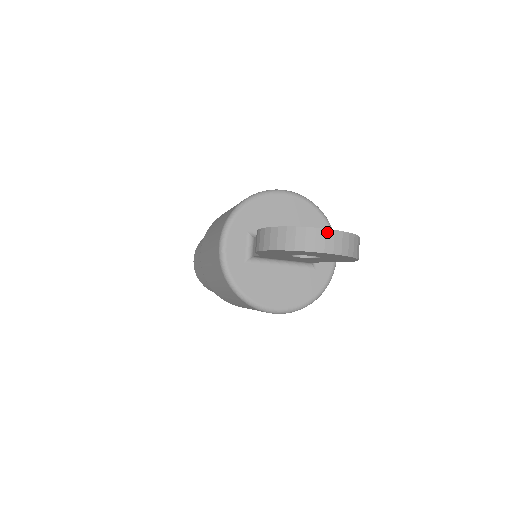
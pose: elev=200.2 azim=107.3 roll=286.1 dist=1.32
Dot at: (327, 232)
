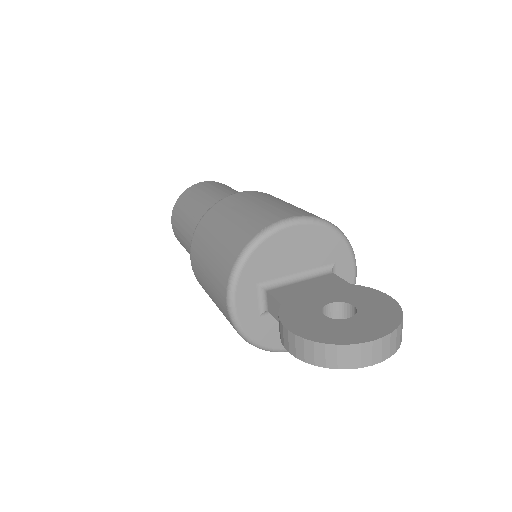
Dot at: (374, 344)
